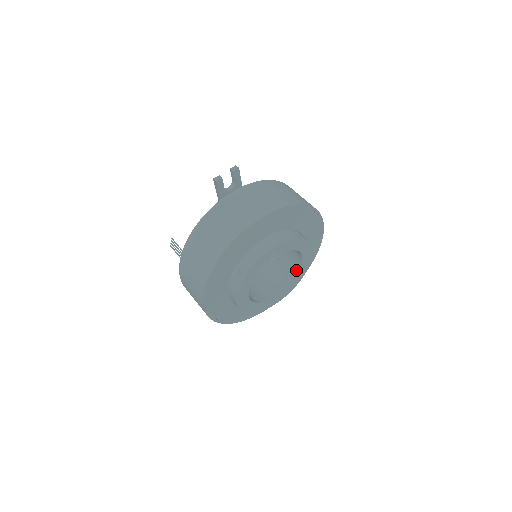
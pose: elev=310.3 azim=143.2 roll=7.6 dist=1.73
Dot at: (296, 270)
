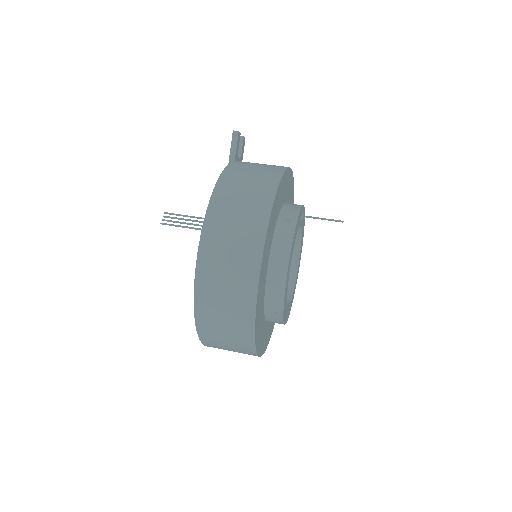
Dot at: (291, 283)
